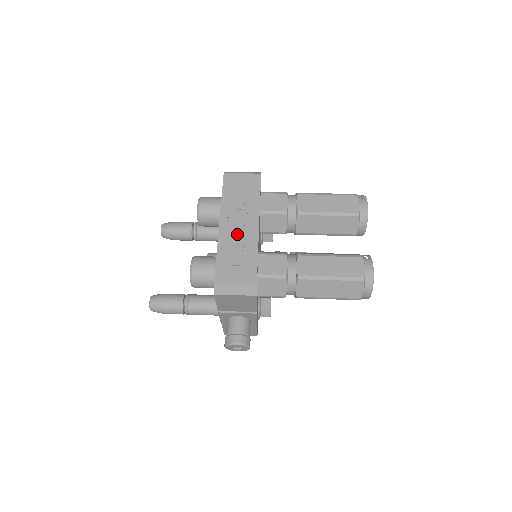
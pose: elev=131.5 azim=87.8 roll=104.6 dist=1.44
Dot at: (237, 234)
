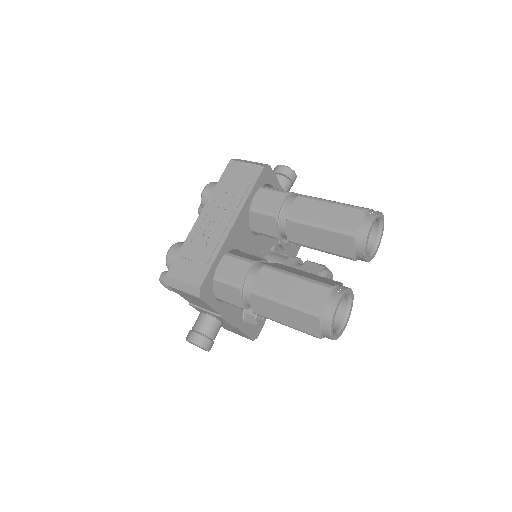
Dot at: (210, 228)
